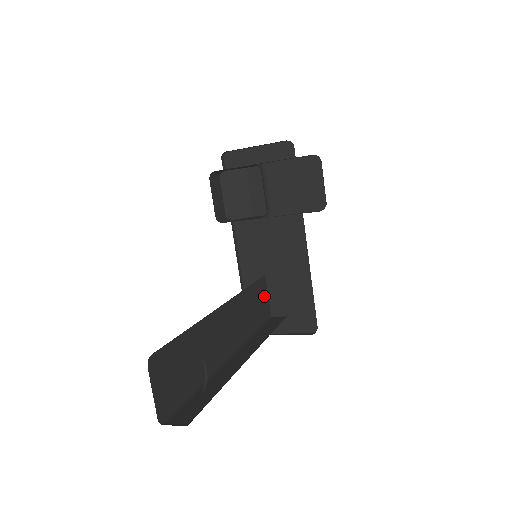
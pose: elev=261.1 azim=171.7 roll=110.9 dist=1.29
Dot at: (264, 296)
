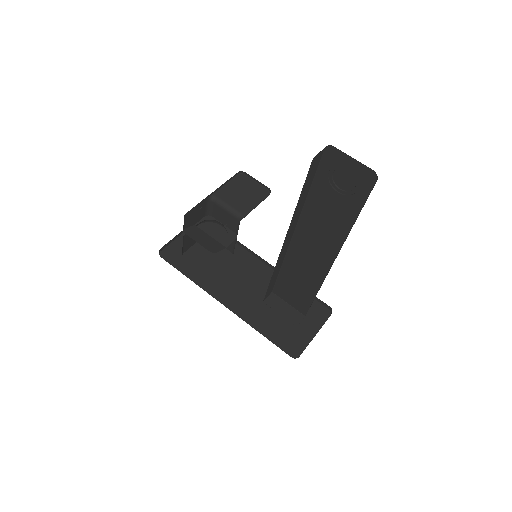
Dot at: occluded
